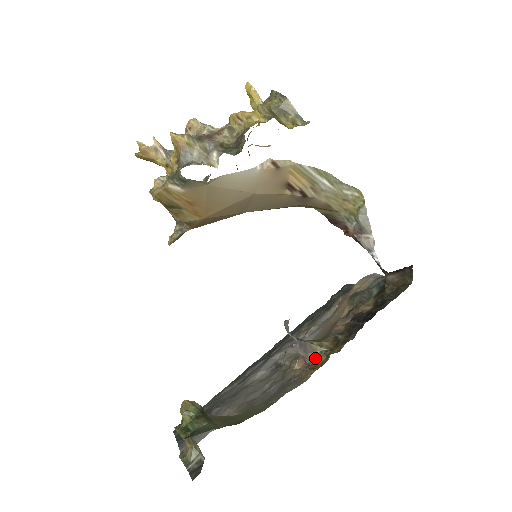
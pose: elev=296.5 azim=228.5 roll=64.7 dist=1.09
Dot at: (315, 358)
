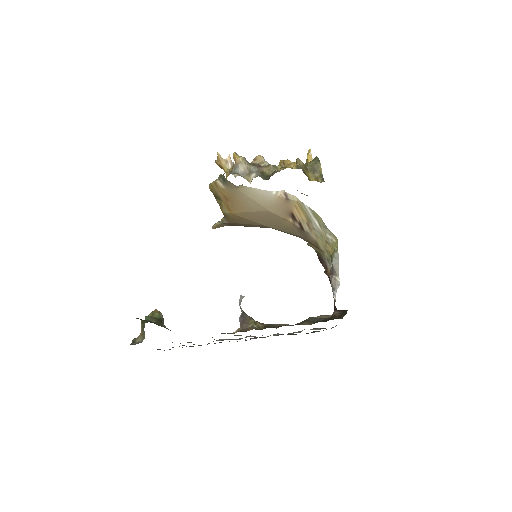
Dot at: (246, 329)
